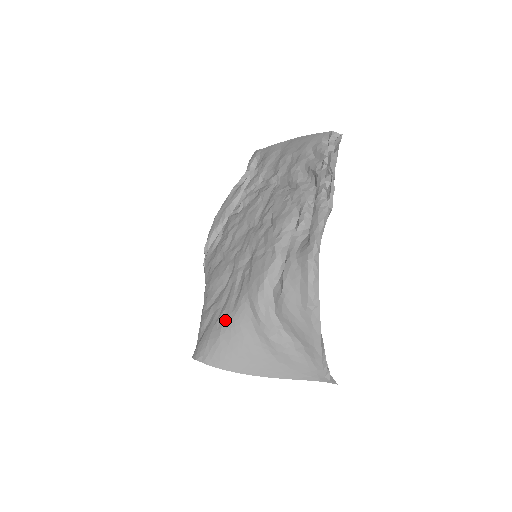
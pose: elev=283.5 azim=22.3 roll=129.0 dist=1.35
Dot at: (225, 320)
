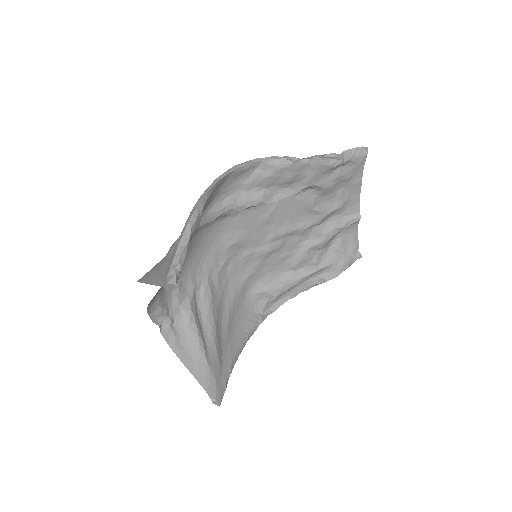
Dot at: occluded
